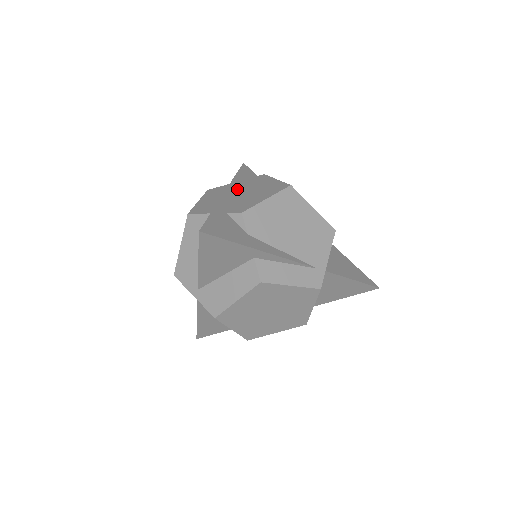
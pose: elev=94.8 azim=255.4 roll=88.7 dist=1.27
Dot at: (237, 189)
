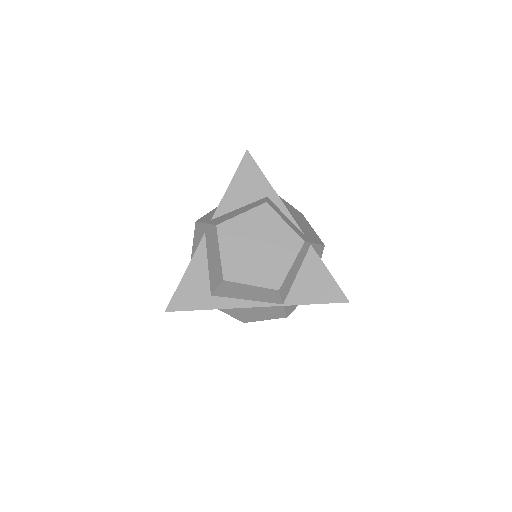
Dot at: occluded
